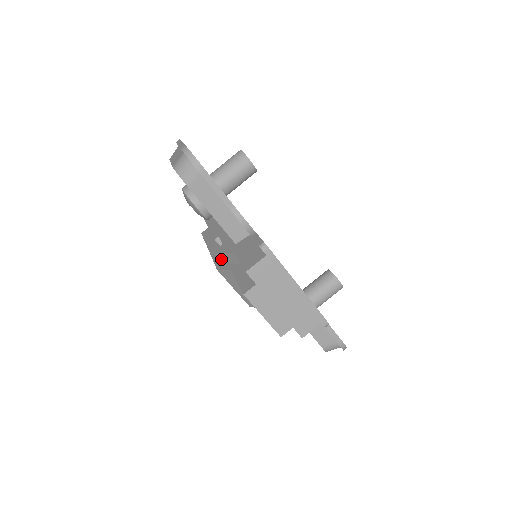
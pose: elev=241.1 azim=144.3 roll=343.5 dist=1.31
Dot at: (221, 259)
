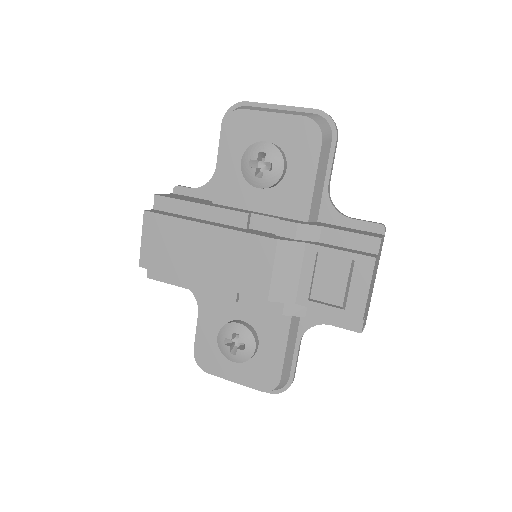
Dot at: (265, 234)
